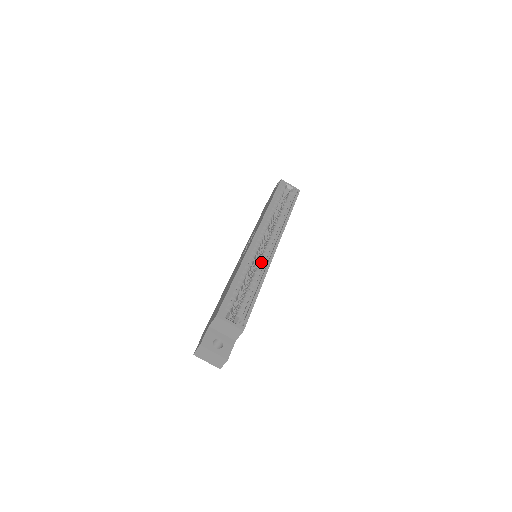
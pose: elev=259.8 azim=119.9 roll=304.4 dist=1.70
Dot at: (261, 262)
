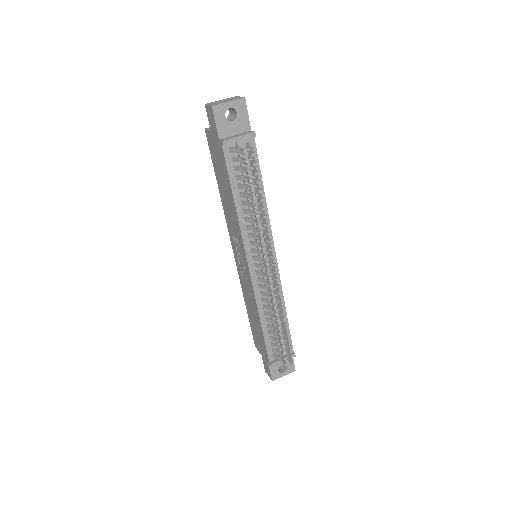
Dot at: occluded
